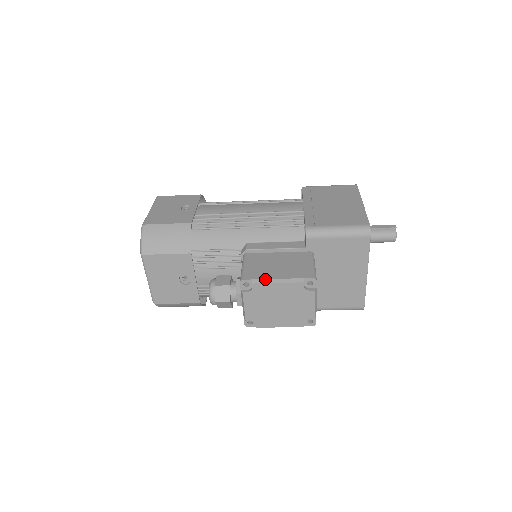
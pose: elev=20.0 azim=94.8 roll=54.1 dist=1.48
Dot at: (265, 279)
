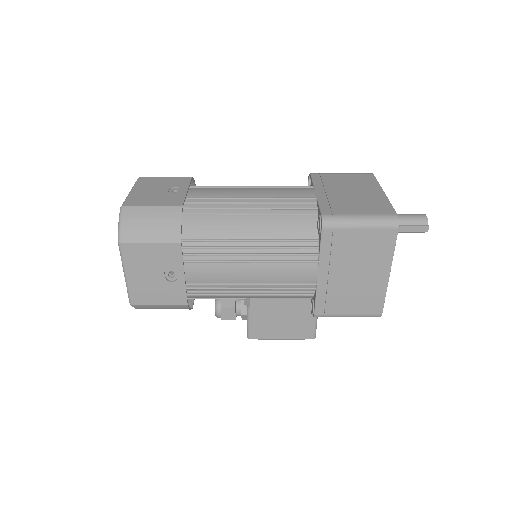
Dot at: (270, 339)
